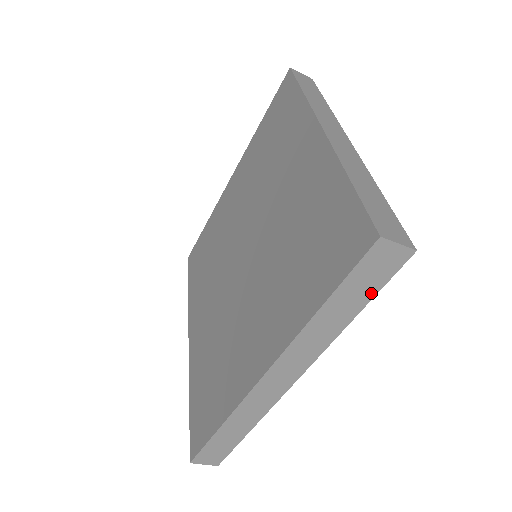
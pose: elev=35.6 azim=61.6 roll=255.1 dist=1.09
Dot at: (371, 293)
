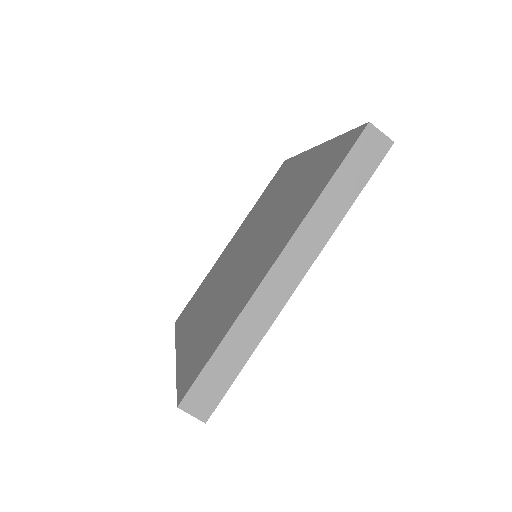
Dot at: (365, 178)
